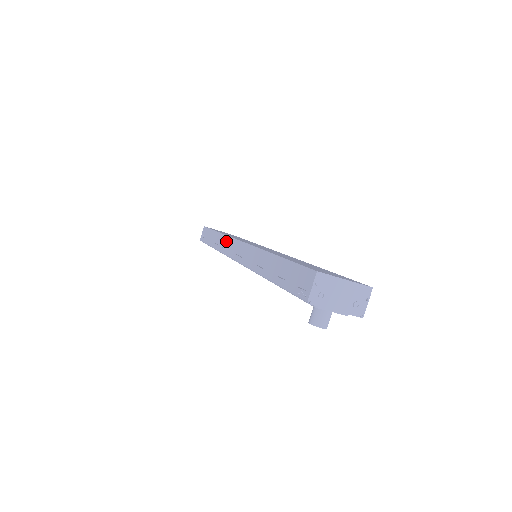
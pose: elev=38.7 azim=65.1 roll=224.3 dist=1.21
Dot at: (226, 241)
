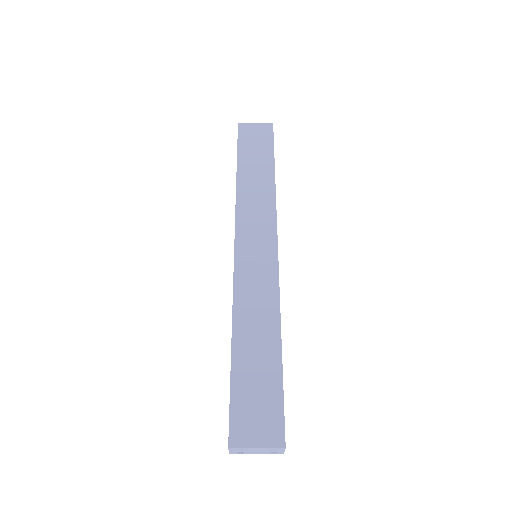
Dot at: occluded
